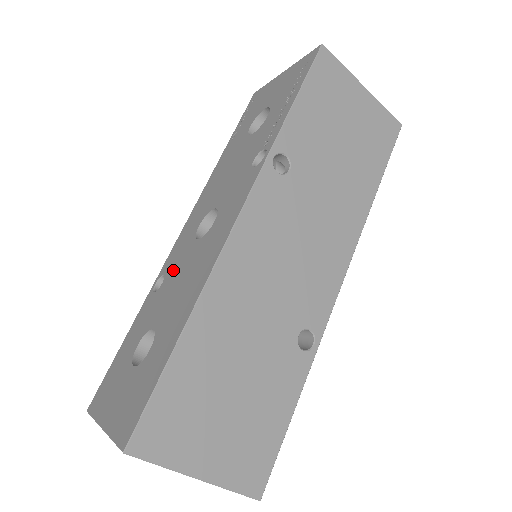
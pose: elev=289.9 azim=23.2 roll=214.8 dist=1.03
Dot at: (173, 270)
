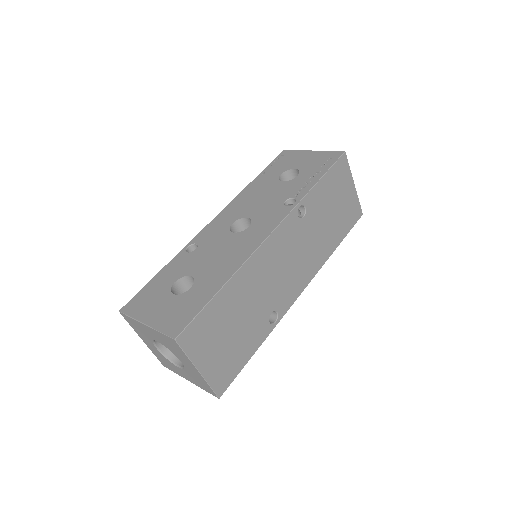
Dot at: (208, 244)
